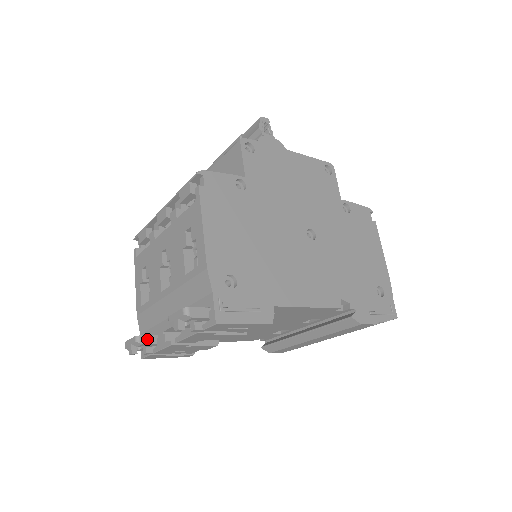
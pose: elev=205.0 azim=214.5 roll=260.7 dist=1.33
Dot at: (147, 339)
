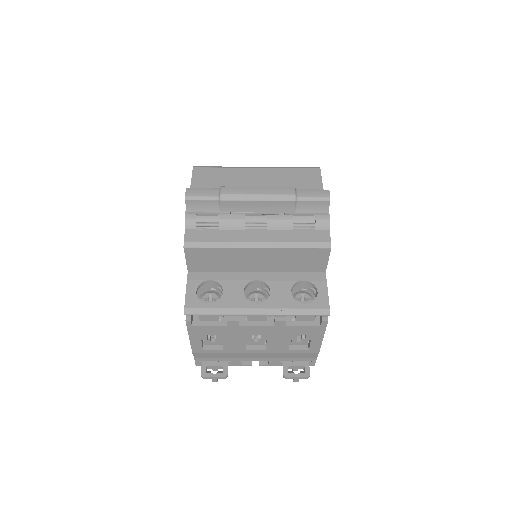
Dot at: occluded
